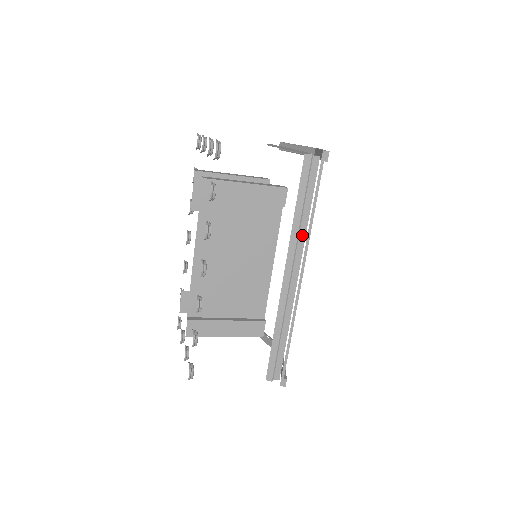
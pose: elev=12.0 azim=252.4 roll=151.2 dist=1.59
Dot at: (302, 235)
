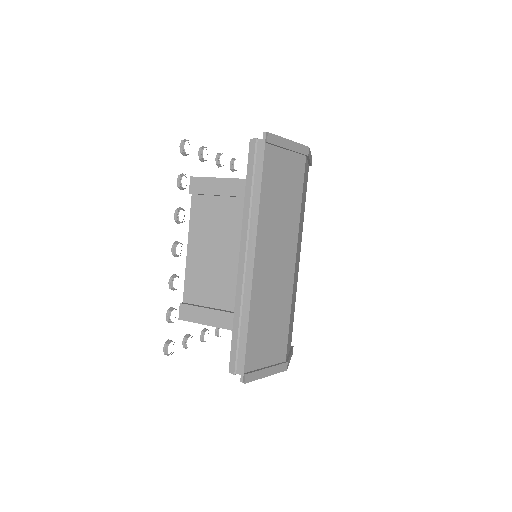
Dot at: (254, 217)
